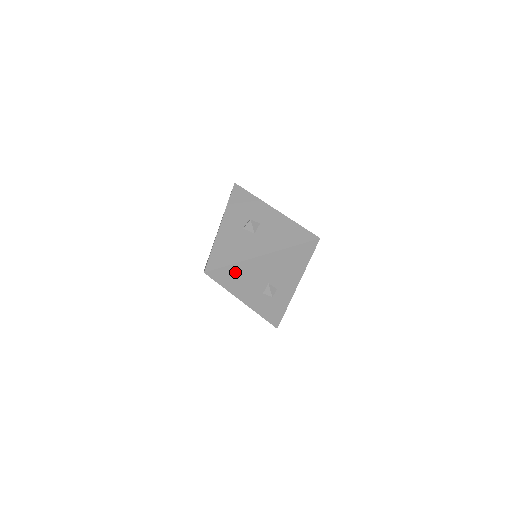
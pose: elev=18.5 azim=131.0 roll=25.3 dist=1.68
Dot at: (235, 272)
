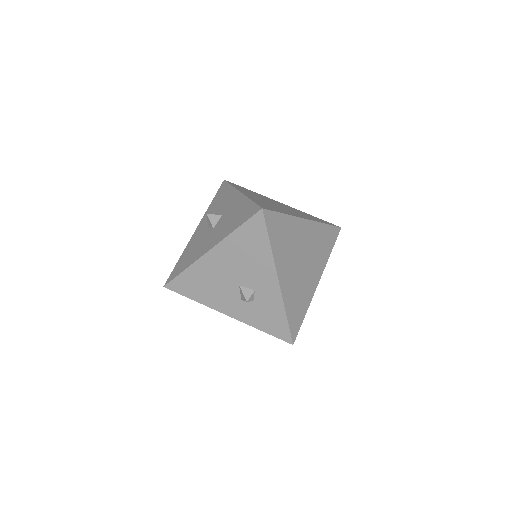
Dot at: (193, 279)
